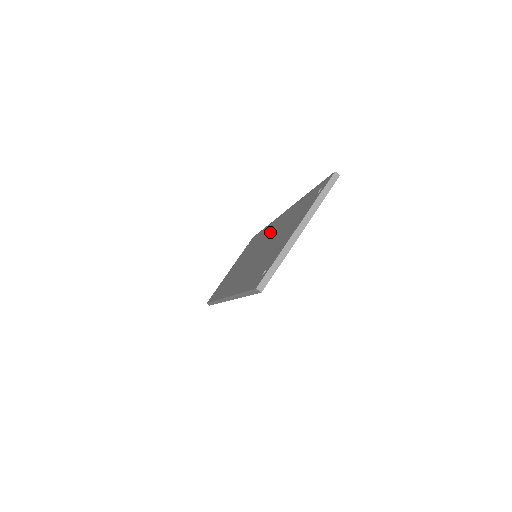
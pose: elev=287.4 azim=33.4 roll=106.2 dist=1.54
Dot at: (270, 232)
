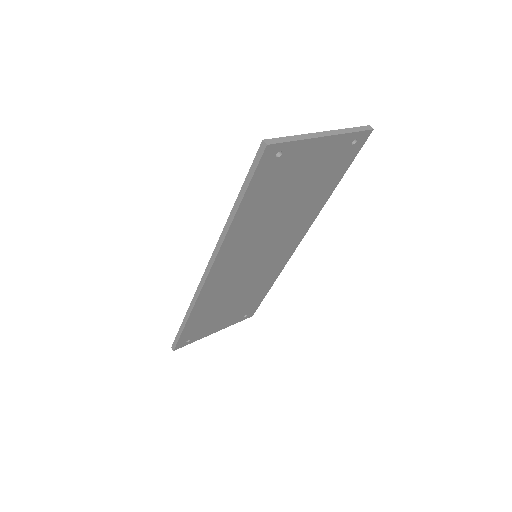
Dot at: occluded
